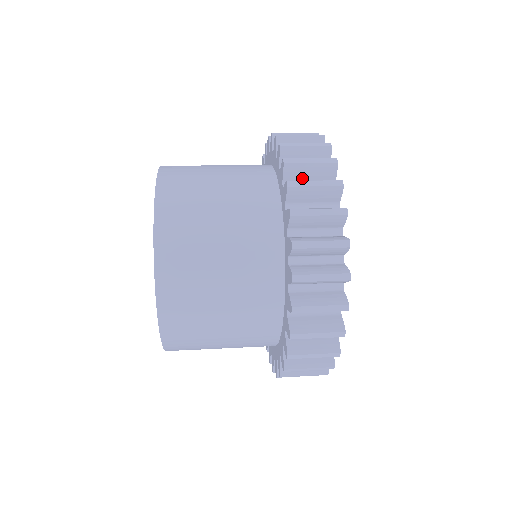
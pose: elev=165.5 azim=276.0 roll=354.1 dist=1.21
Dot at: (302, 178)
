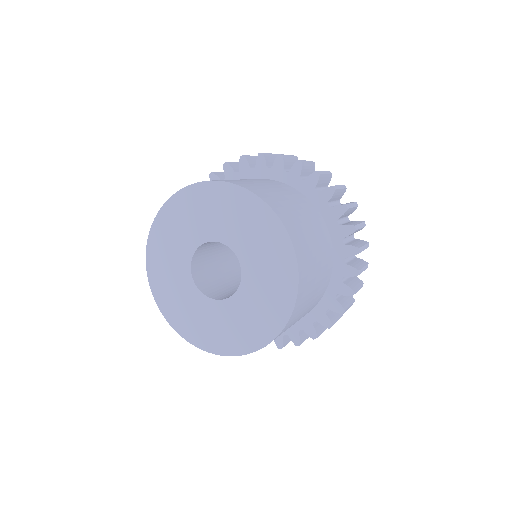
Dot at: (289, 167)
